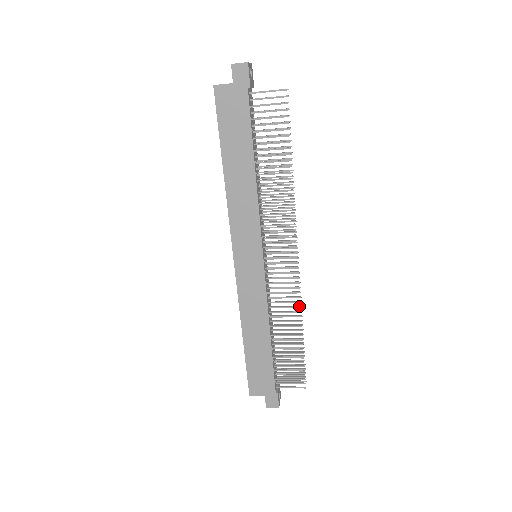
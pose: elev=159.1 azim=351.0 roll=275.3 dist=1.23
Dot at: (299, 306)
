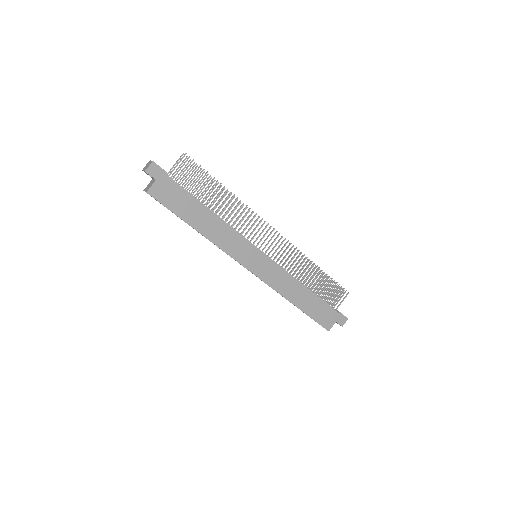
Dot at: (303, 255)
